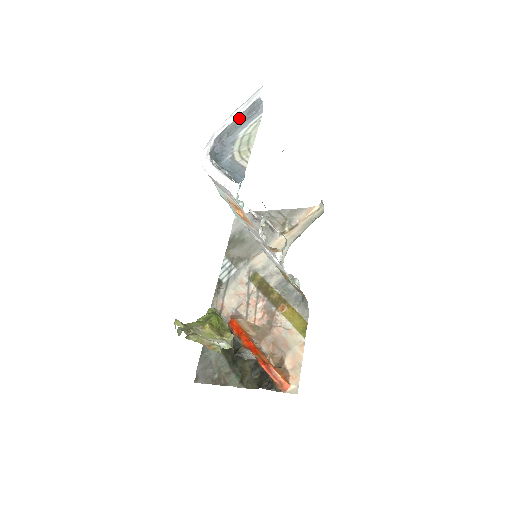
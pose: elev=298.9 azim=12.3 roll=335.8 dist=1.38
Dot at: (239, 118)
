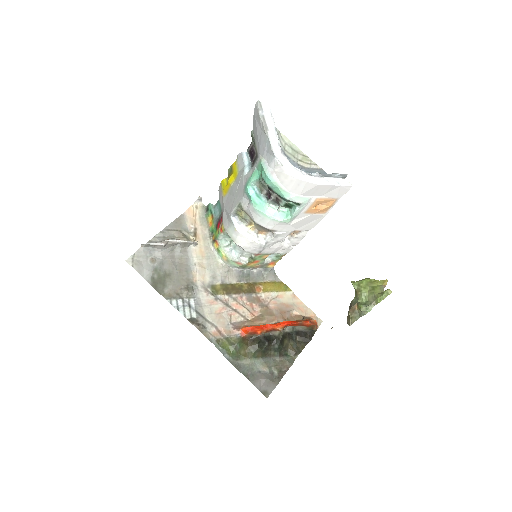
Dot at: (275, 134)
